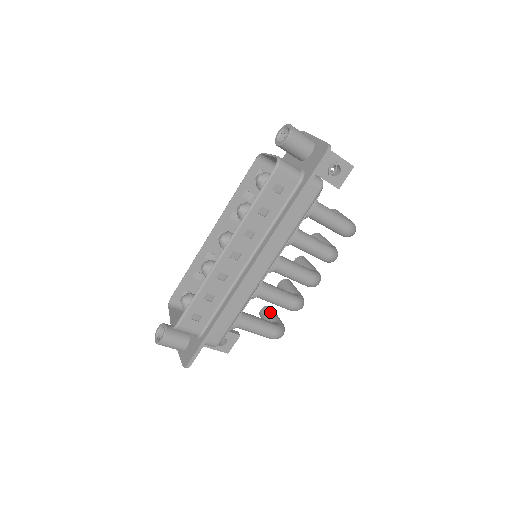
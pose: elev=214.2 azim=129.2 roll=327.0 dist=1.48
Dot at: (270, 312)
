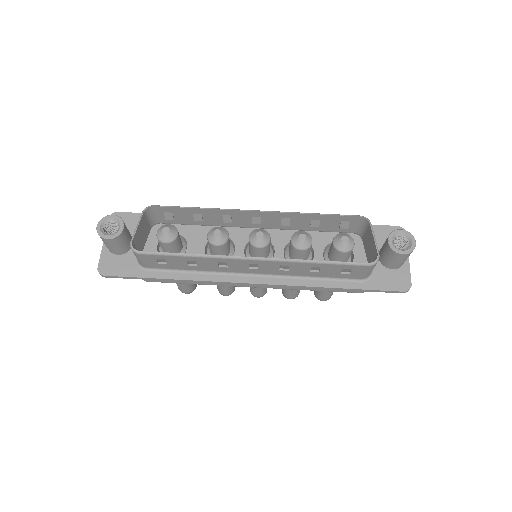
Dot at: occluded
